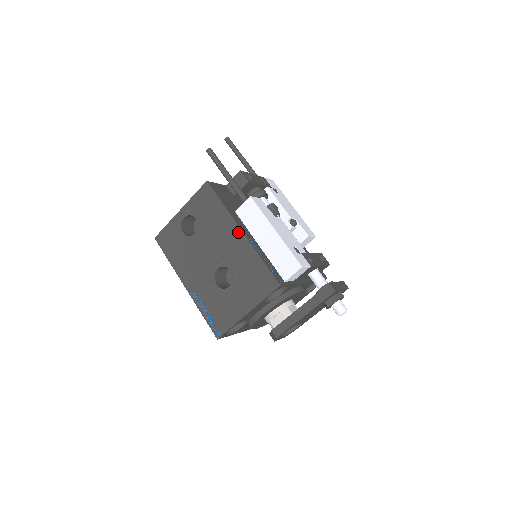
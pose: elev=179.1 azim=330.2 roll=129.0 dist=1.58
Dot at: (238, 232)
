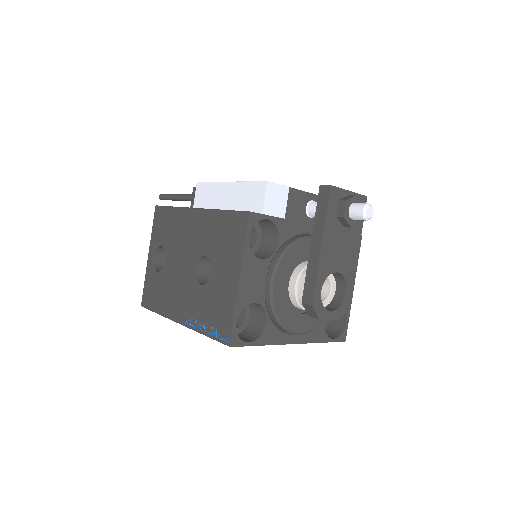
Dot at: (193, 212)
